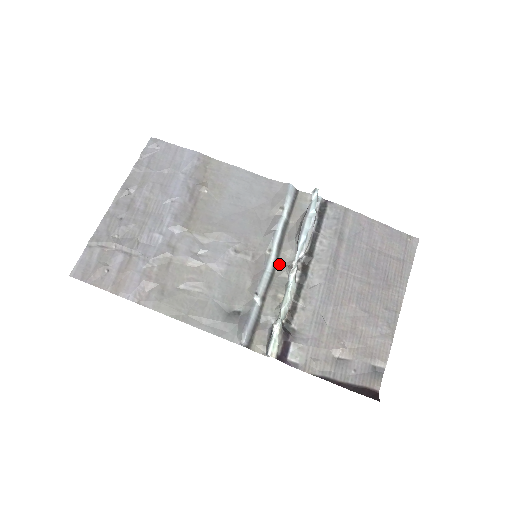
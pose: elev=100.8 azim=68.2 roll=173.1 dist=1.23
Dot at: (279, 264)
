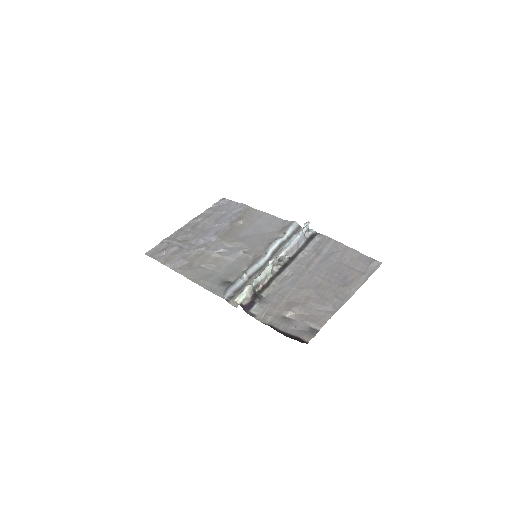
Dot at: occluded
